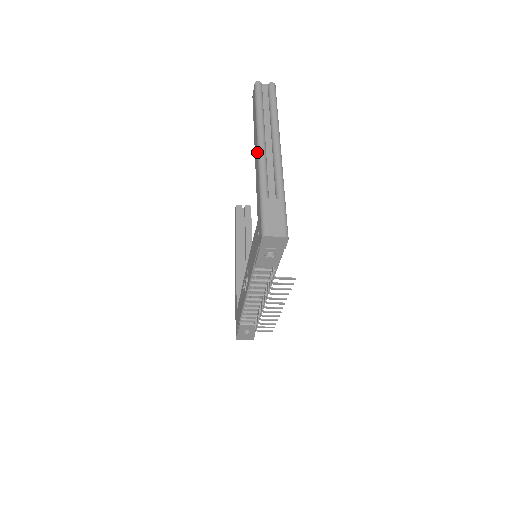
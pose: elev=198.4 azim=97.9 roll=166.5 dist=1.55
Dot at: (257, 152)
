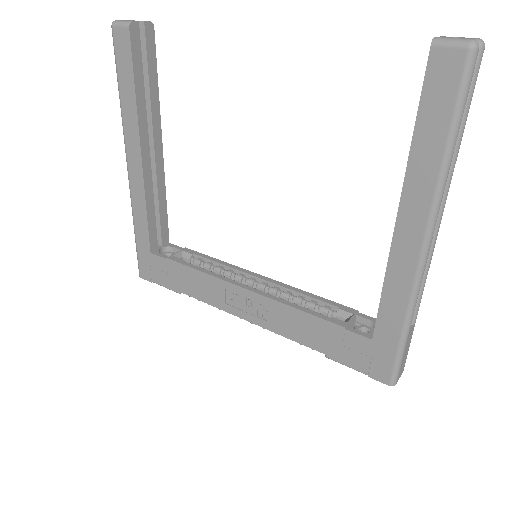
Dot at: (420, 251)
